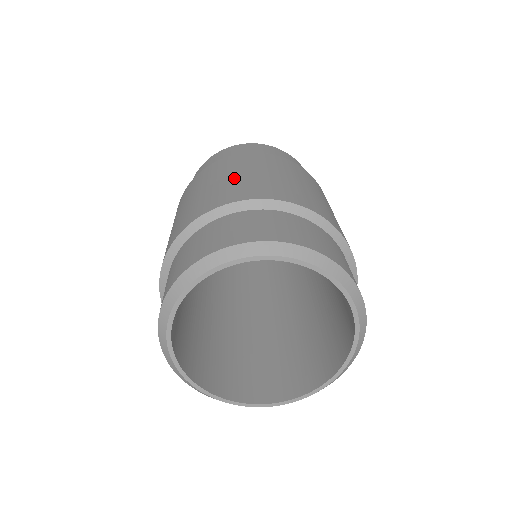
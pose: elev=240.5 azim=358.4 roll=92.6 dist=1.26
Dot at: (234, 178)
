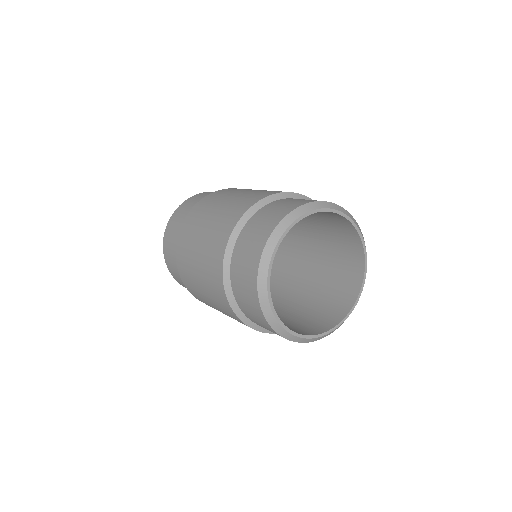
Dot at: (209, 226)
